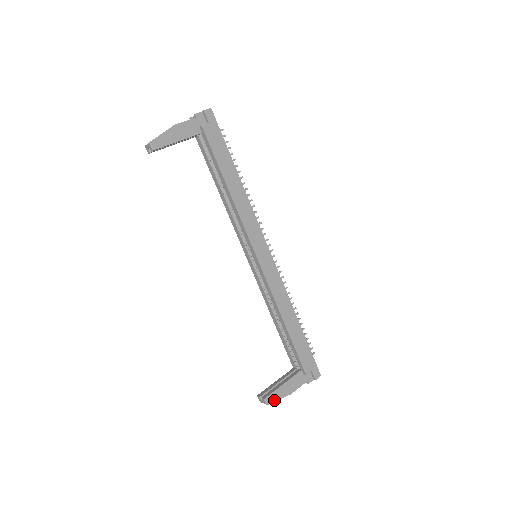
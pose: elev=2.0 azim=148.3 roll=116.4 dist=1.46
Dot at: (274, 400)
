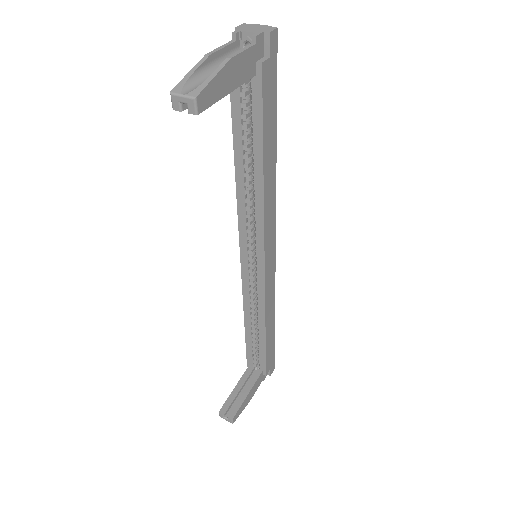
Dot at: occluded
